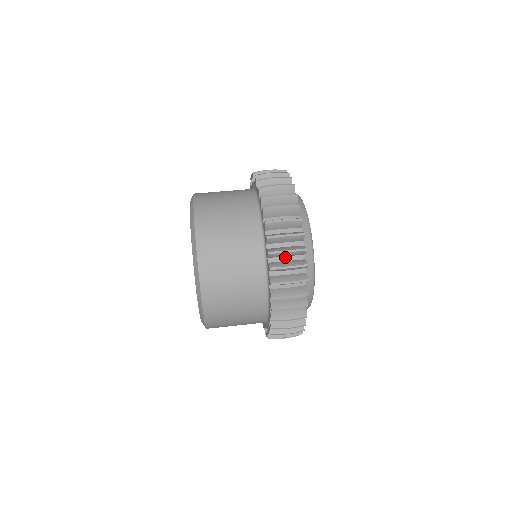
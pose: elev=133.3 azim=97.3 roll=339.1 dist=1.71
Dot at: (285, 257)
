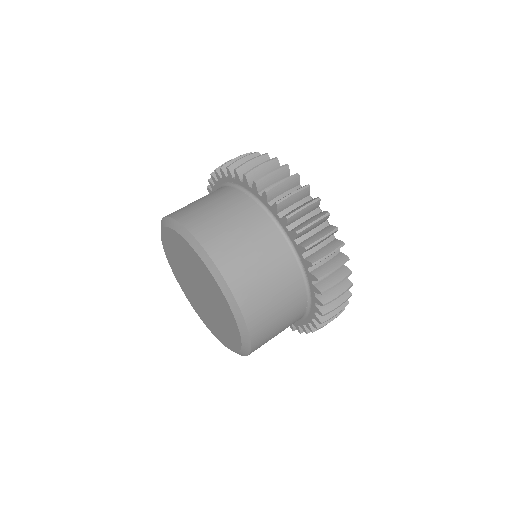
Dot at: (318, 245)
